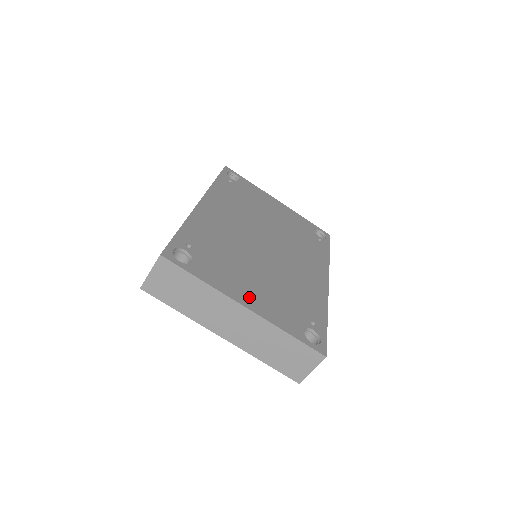
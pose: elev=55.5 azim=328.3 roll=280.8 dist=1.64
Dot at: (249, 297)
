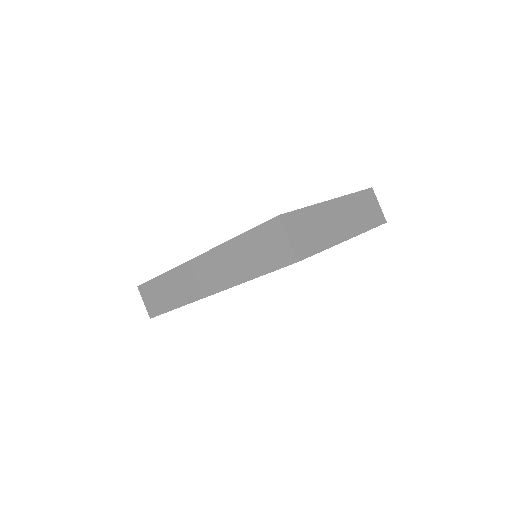
Dot at: occluded
